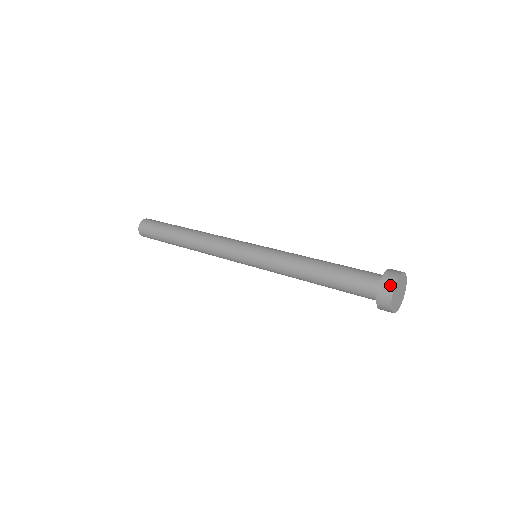
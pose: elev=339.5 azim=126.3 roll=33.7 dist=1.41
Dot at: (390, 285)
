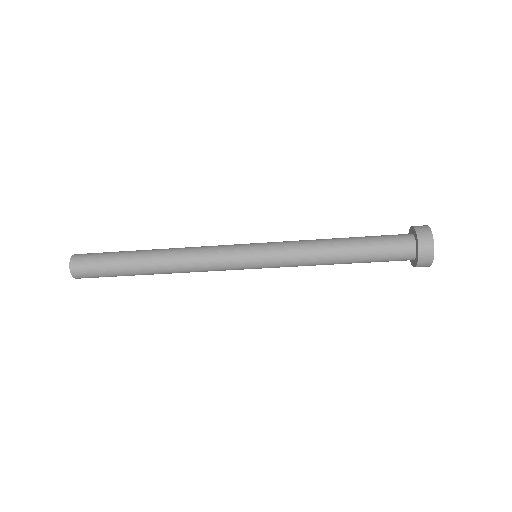
Dot at: (429, 241)
